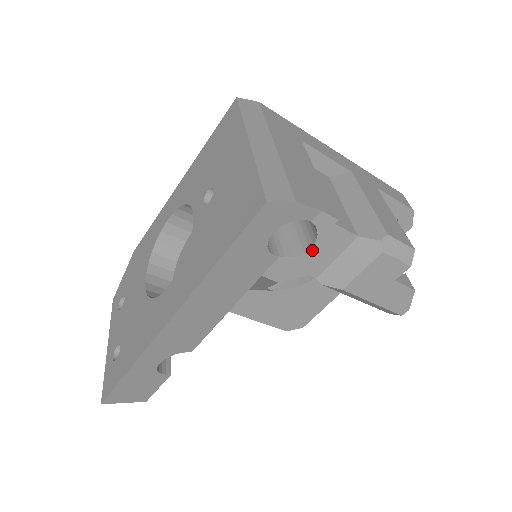
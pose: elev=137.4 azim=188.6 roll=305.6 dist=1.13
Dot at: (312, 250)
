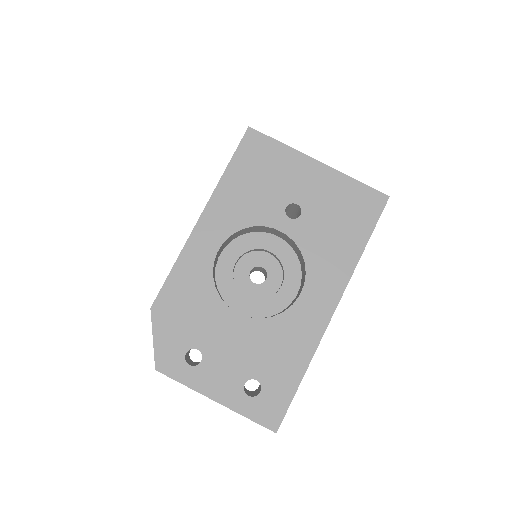
Dot at: occluded
